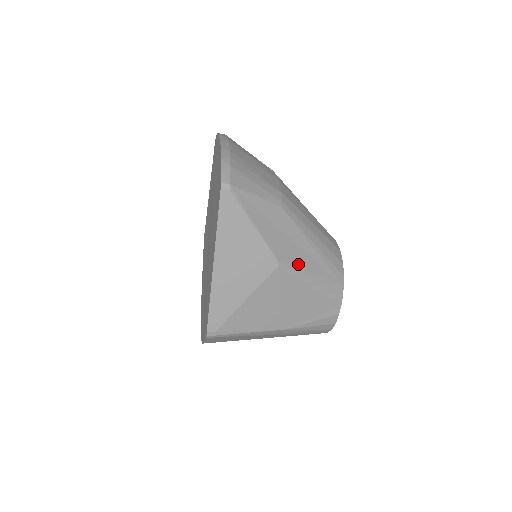
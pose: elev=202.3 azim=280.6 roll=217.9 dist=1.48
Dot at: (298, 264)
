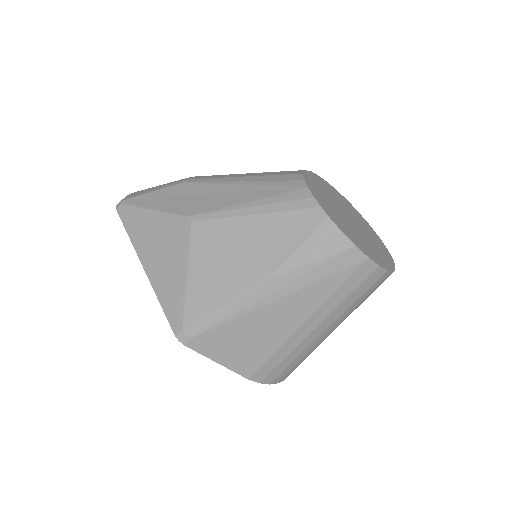
Dot at: (219, 206)
